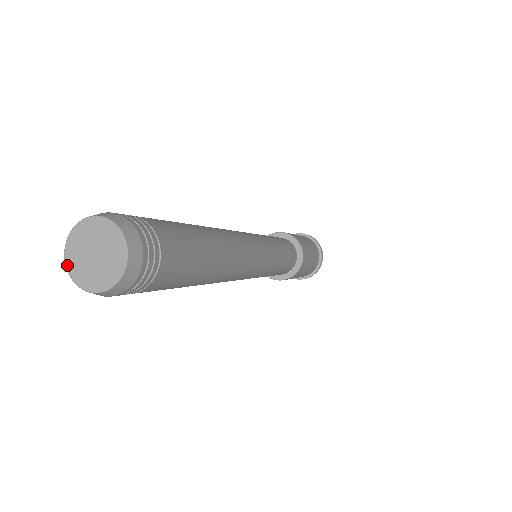
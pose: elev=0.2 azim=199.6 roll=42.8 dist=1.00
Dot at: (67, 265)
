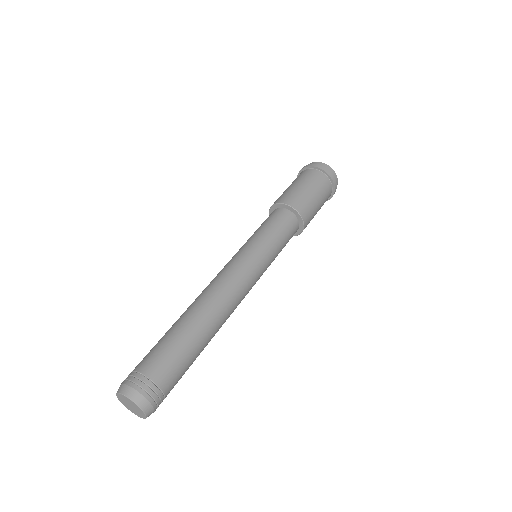
Dot at: occluded
